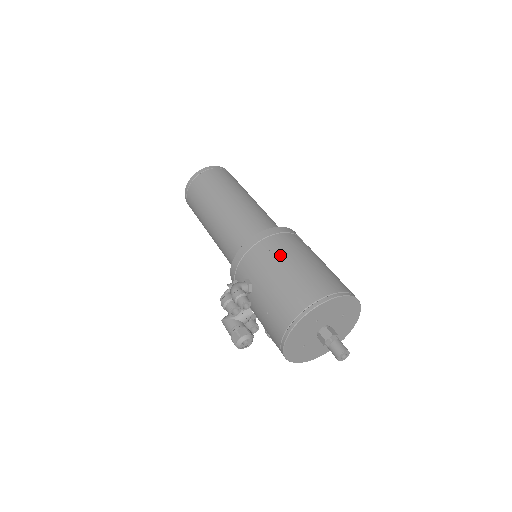
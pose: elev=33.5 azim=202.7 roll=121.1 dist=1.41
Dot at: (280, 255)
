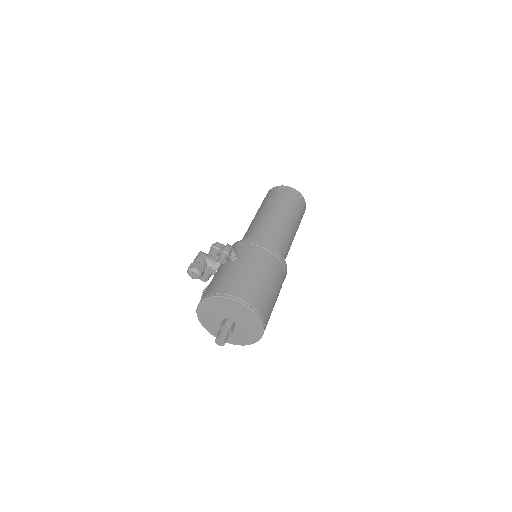
Dot at: (267, 268)
